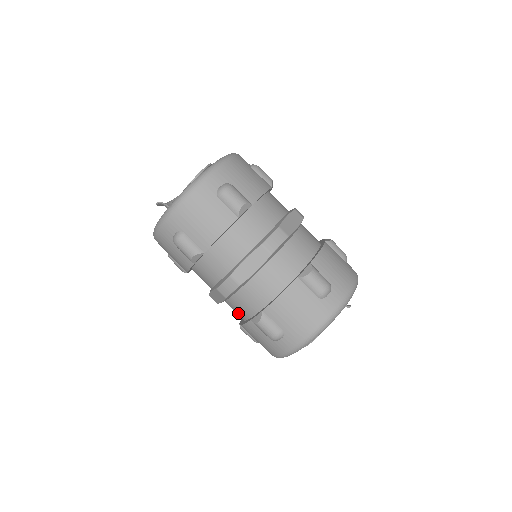
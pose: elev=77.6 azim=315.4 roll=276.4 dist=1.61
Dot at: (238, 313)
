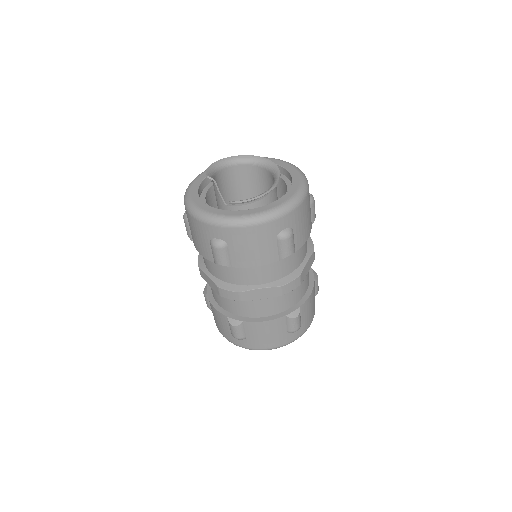
Dot at: (216, 297)
